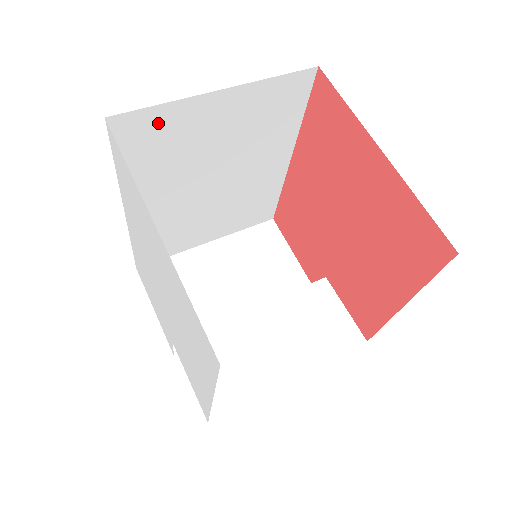
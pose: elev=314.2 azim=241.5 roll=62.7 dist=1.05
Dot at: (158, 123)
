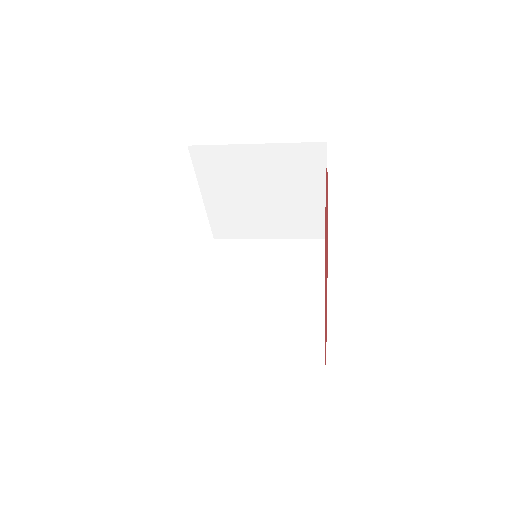
Dot at: (235, 248)
